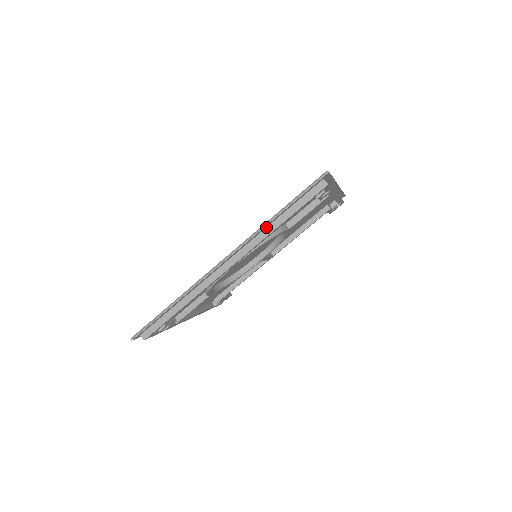
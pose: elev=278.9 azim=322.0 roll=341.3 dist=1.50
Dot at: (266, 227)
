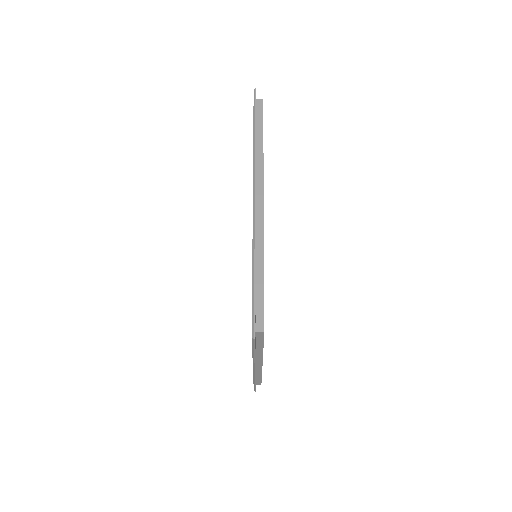
Dot at: (256, 154)
